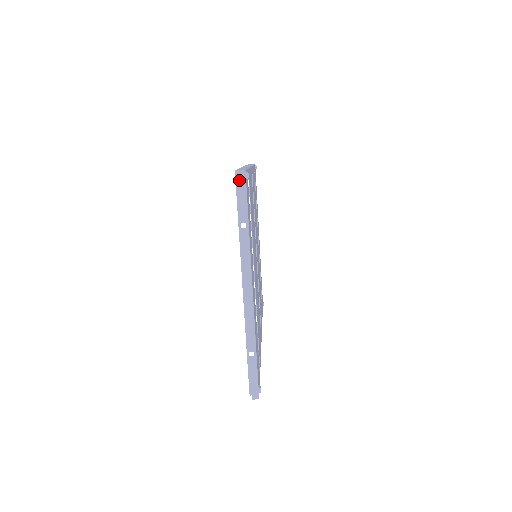
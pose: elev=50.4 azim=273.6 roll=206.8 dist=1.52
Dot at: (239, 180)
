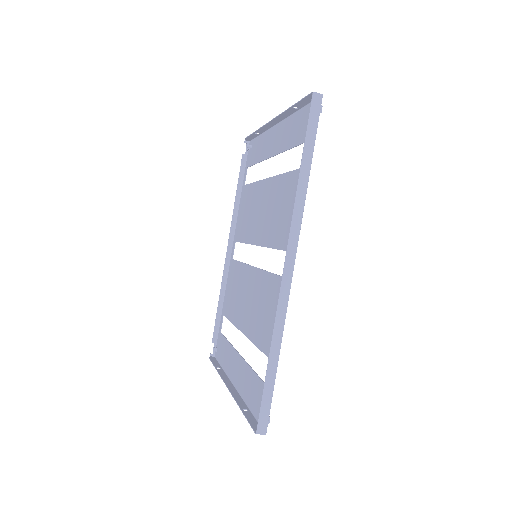
Dot at: occluded
